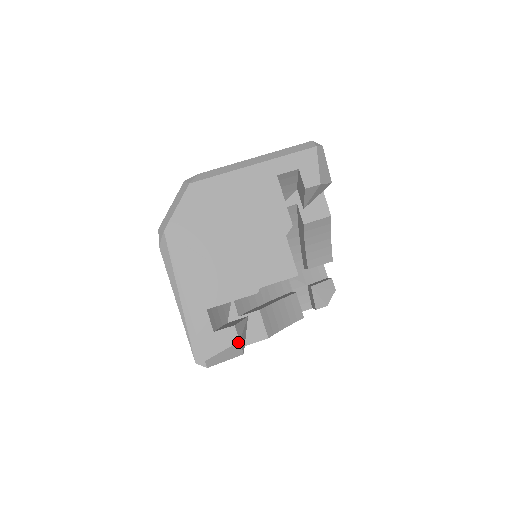
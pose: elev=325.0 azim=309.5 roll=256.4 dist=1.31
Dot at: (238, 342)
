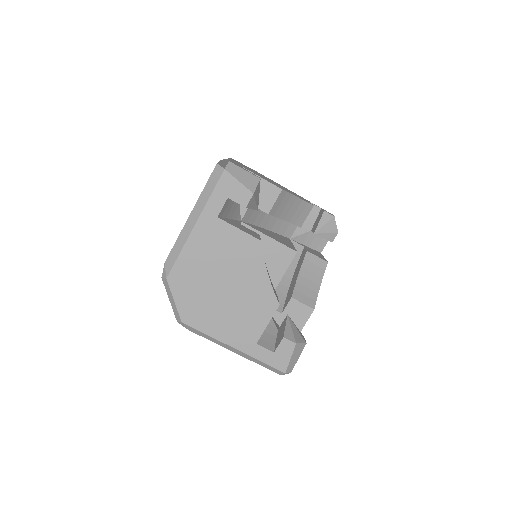
Dot at: (259, 178)
